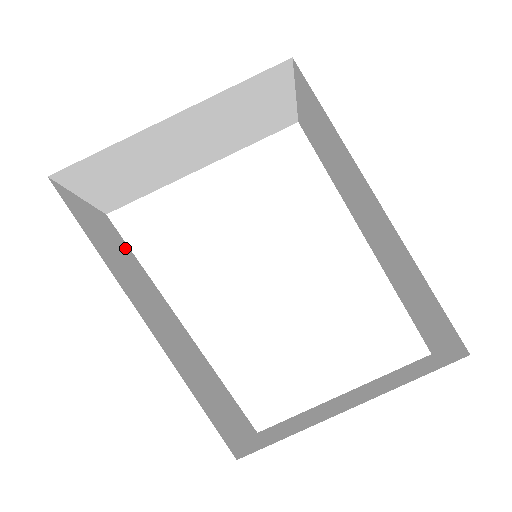
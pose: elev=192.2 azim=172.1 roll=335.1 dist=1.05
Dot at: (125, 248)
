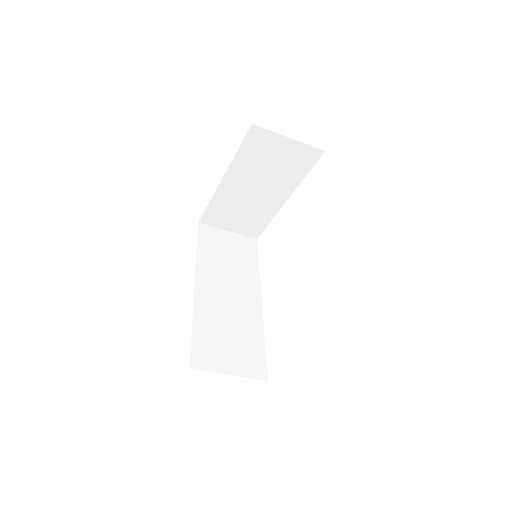
Dot at: (249, 258)
